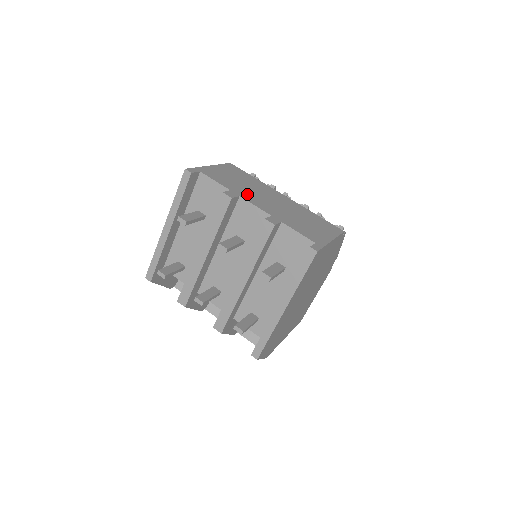
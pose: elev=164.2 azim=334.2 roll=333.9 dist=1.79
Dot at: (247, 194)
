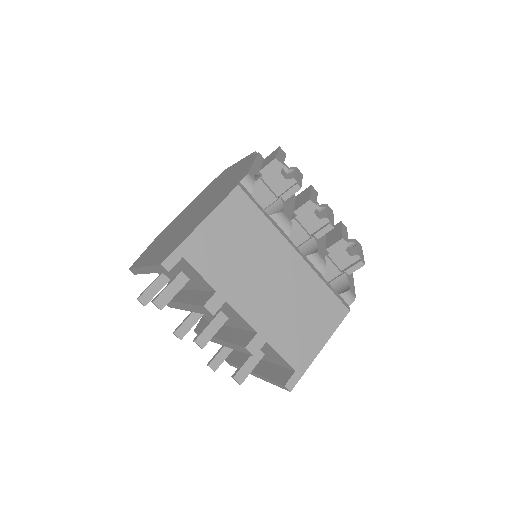
Dot at: (239, 288)
